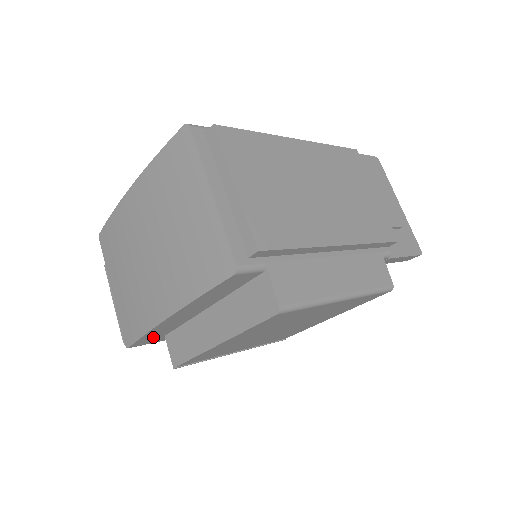
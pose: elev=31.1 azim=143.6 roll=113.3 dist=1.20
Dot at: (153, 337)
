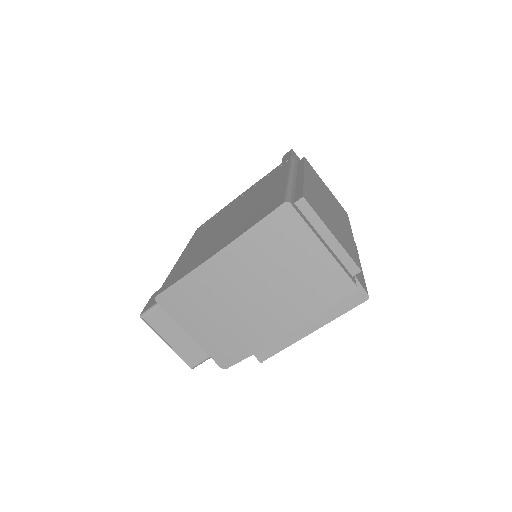
Dot at: occluded
